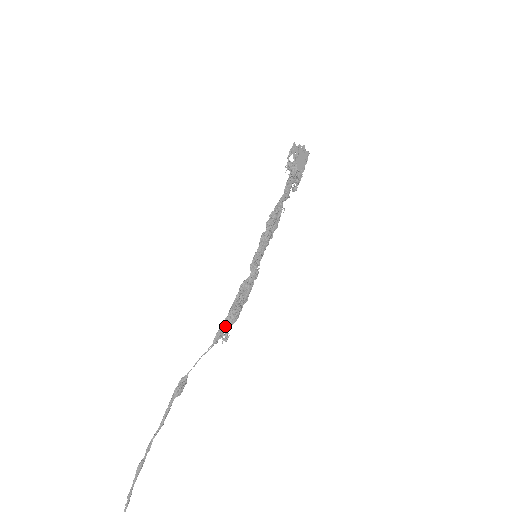
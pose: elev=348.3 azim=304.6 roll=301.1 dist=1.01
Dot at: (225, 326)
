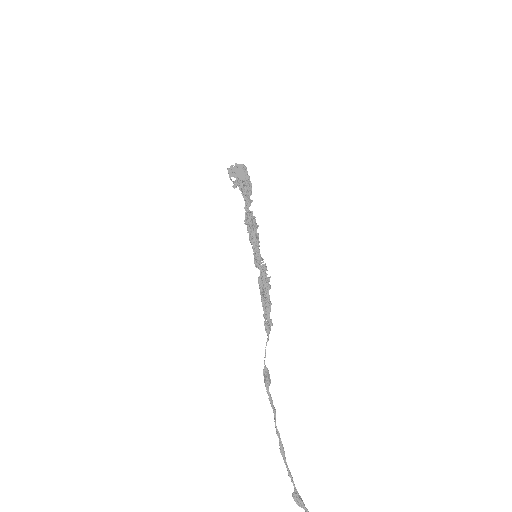
Dot at: (266, 316)
